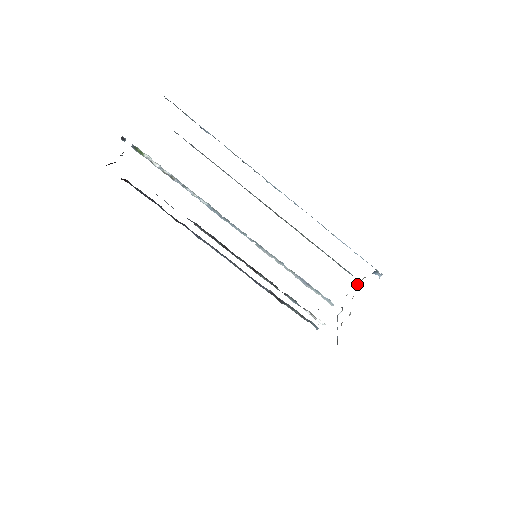
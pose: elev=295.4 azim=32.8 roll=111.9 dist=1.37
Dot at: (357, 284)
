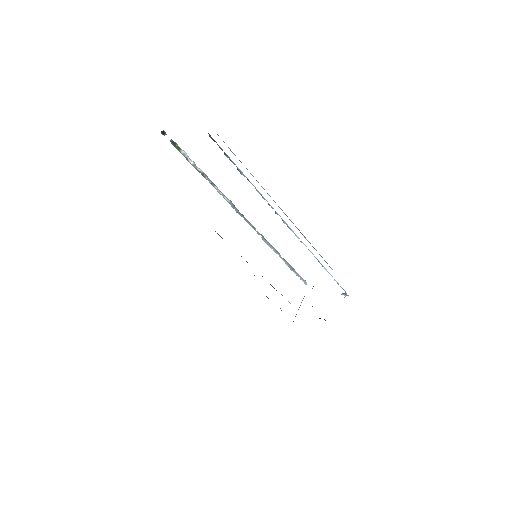
Dot at: occluded
